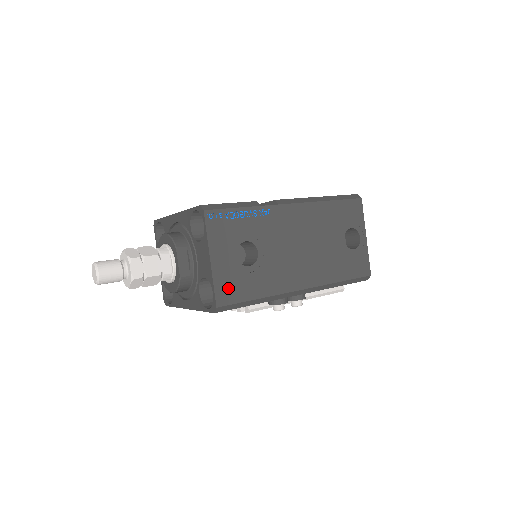
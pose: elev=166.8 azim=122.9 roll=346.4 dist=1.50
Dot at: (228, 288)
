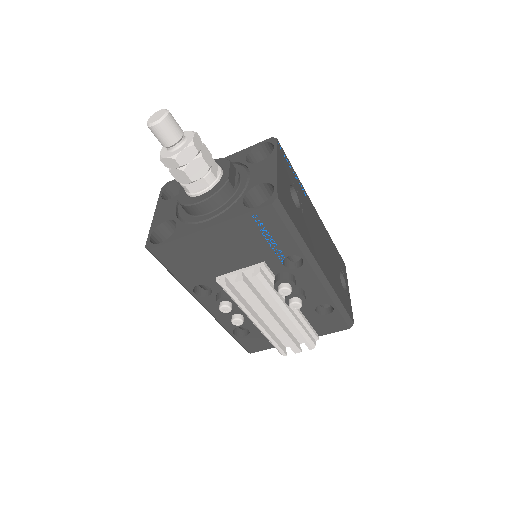
Dot at: (284, 197)
